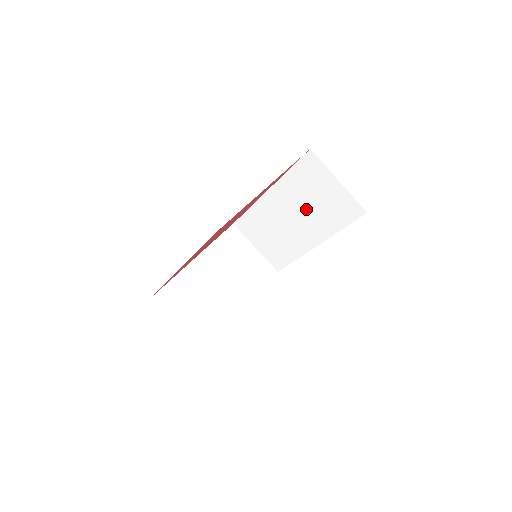
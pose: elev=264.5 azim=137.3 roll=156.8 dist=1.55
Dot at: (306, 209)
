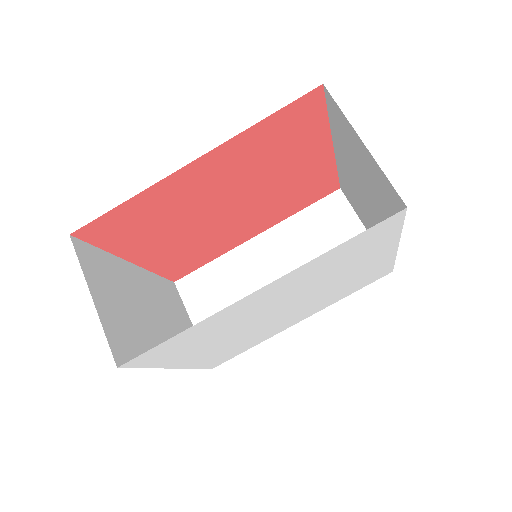
Dot at: (305, 263)
